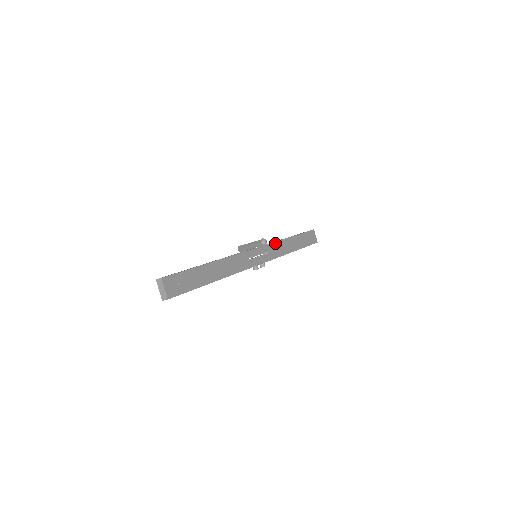
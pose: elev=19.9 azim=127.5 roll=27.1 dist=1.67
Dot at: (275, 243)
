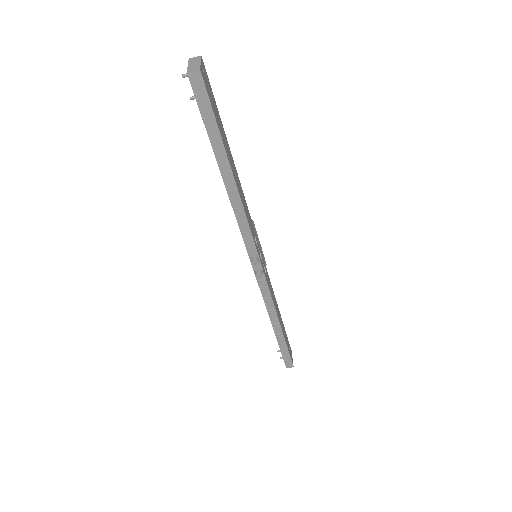
Dot at: (270, 283)
